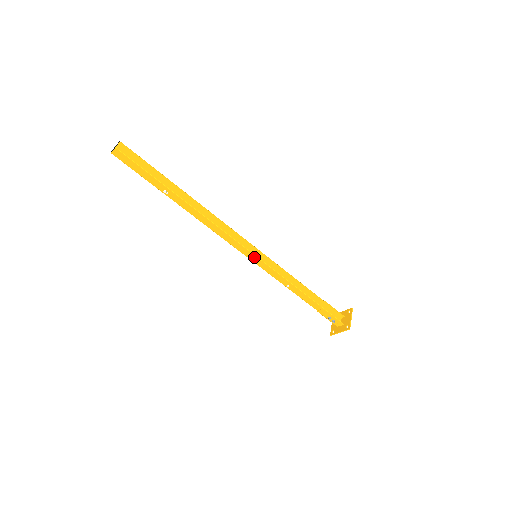
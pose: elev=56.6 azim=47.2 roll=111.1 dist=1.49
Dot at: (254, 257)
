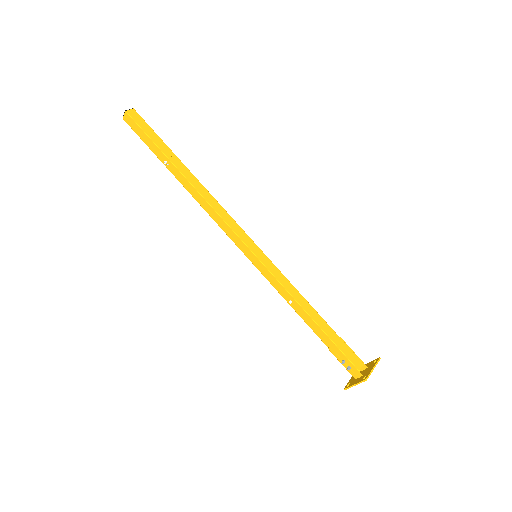
Dot at: (252, 255)
